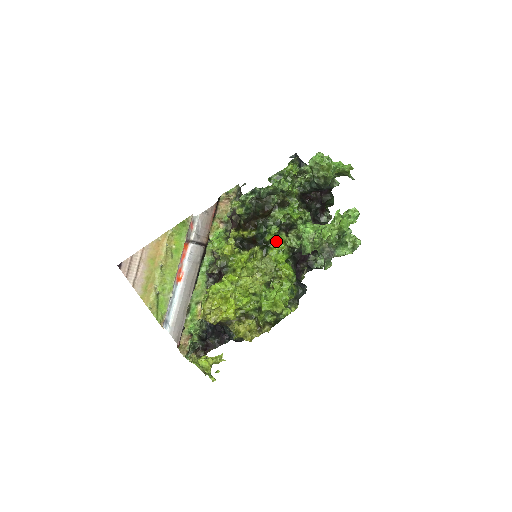
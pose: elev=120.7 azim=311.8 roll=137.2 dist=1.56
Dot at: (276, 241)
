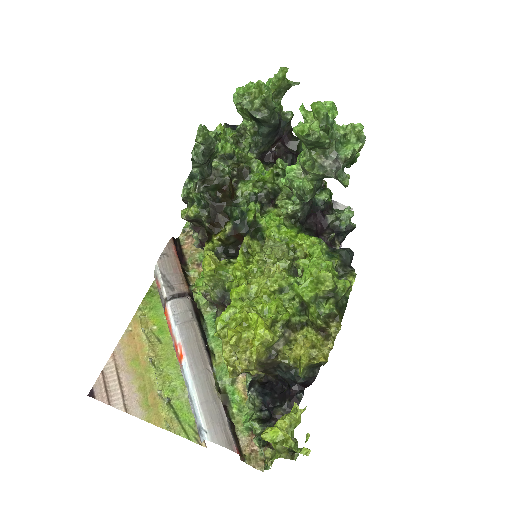
Dot at: (265, 218)
